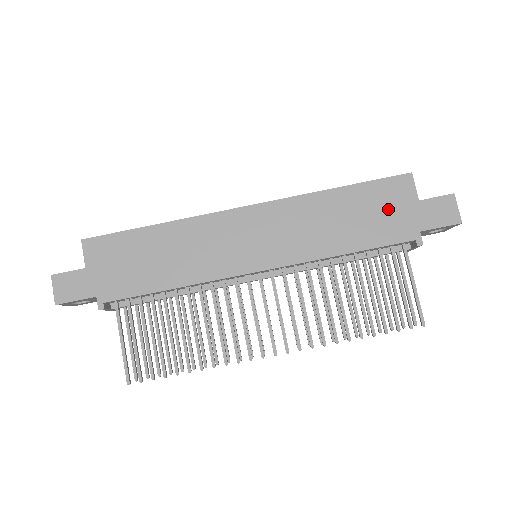
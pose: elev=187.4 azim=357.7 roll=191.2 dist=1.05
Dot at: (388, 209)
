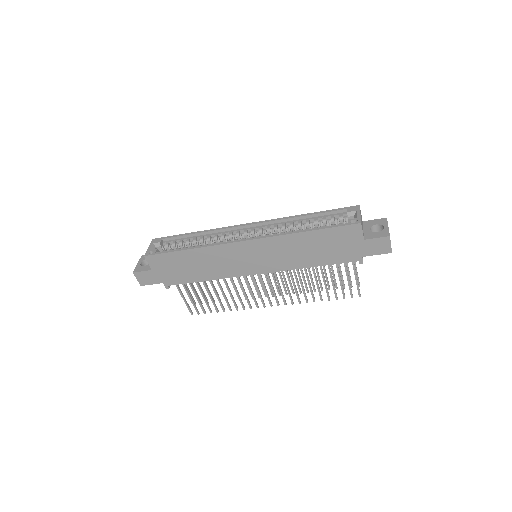
Dot at: (342, 244)
